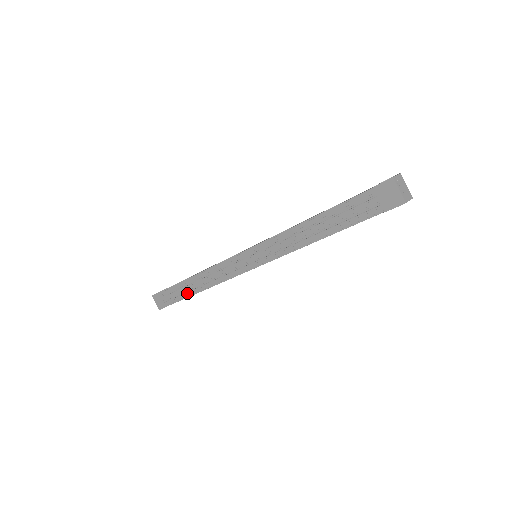
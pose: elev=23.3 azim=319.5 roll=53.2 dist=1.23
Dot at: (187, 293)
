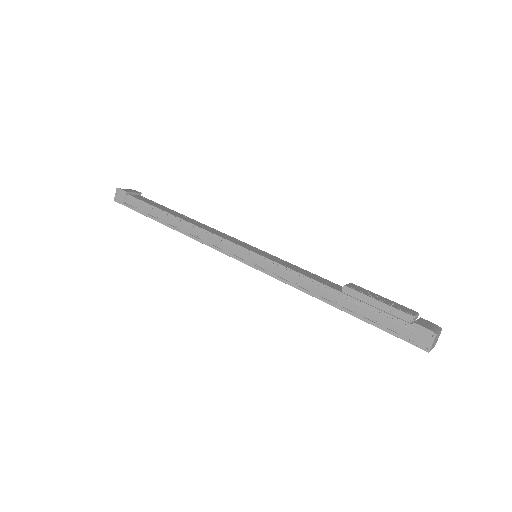
Dot at: occluded
